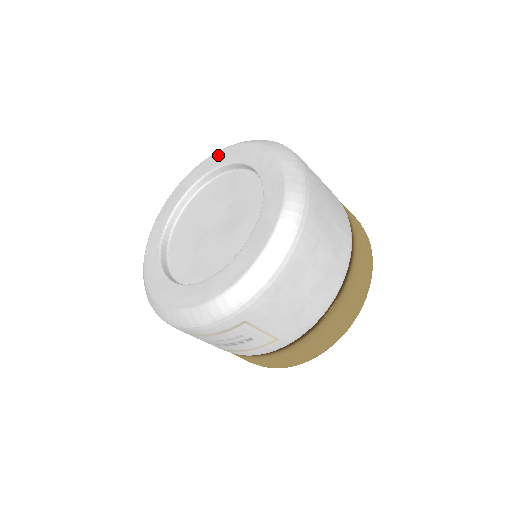
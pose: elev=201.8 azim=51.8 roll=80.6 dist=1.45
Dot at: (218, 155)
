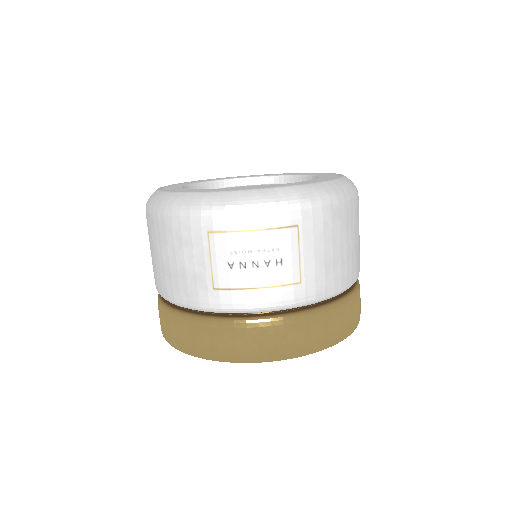
Dot at: (250, 175)
